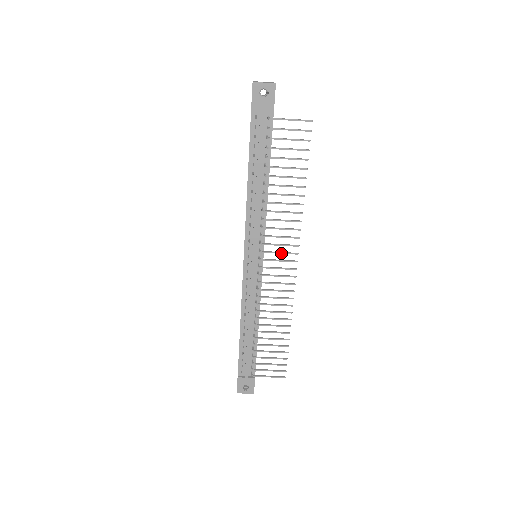
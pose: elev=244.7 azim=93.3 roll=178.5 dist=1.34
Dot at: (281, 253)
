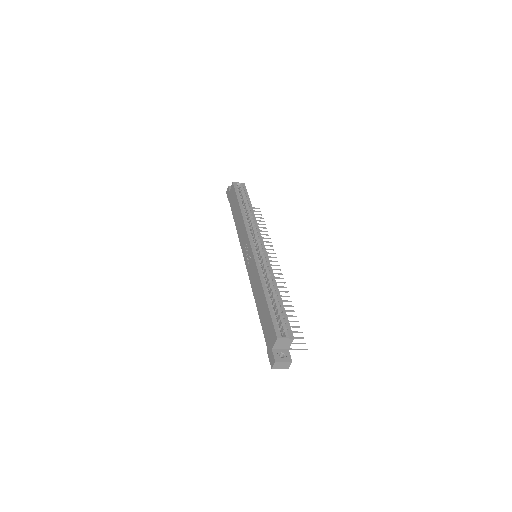
Dot at: occluded
